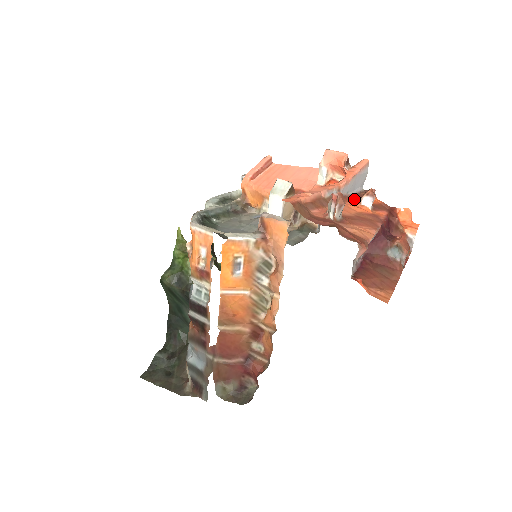
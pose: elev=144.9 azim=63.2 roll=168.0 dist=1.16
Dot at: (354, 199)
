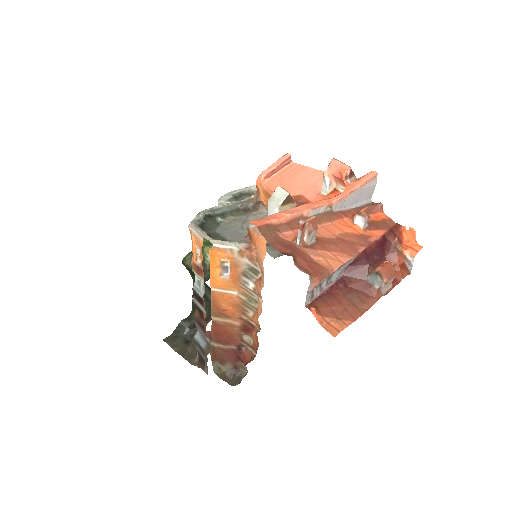
Dot at: (350, 215)
